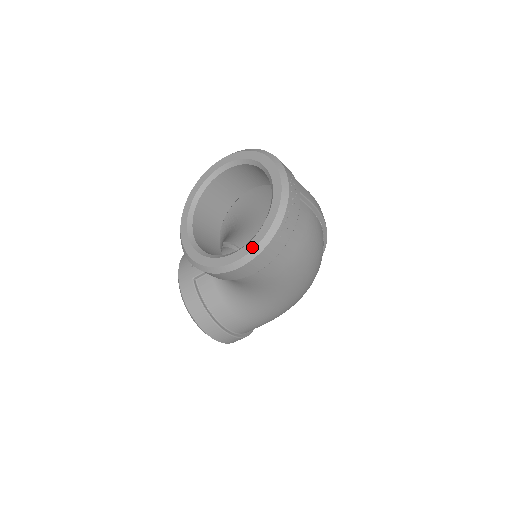
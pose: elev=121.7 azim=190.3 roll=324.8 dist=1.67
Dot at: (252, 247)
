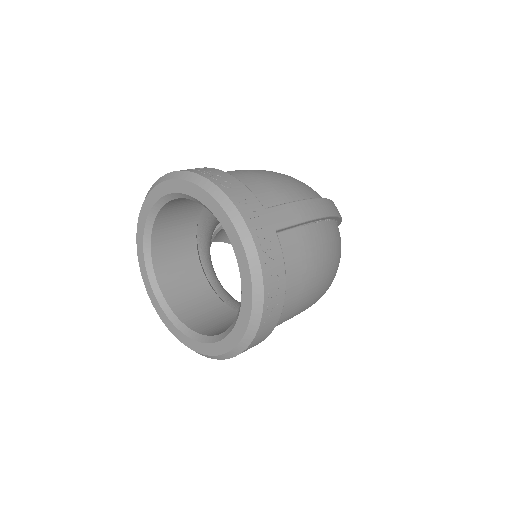
Dot at: (237, 339)
